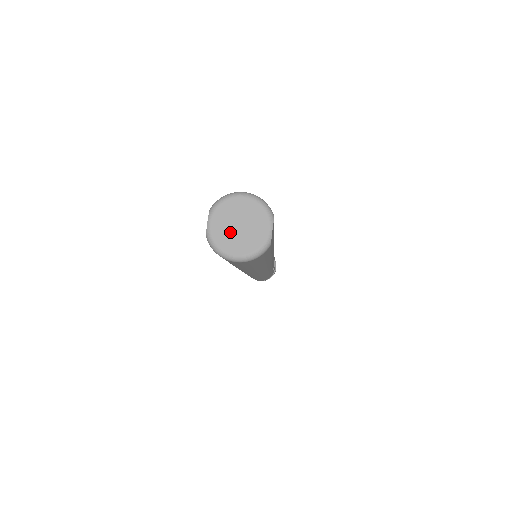
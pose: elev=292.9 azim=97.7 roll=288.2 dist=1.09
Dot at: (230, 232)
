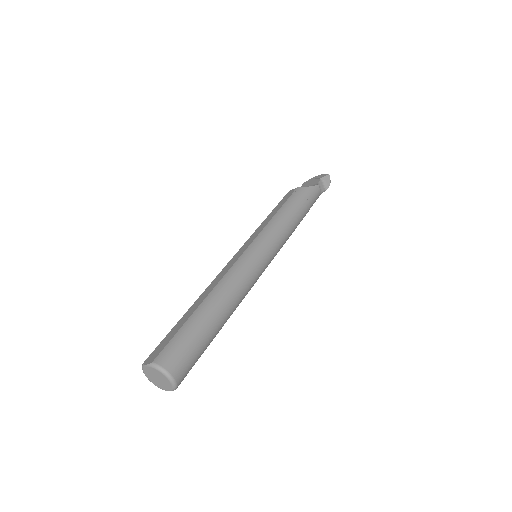
Dot at: (152, 375)
